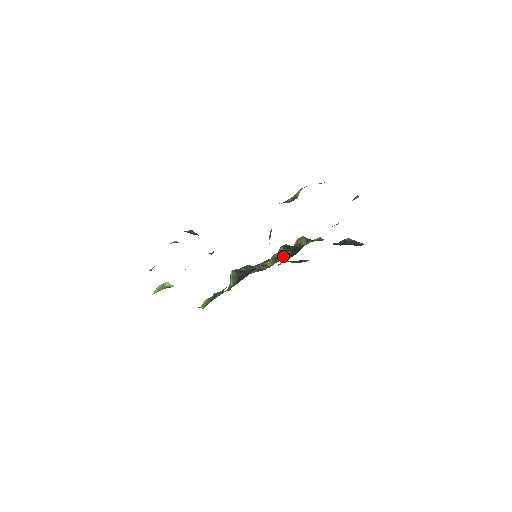
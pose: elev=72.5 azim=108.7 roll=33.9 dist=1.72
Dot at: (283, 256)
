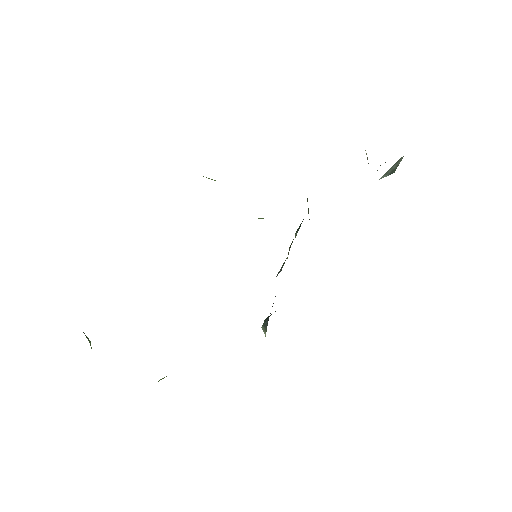
Dot at: occluded
